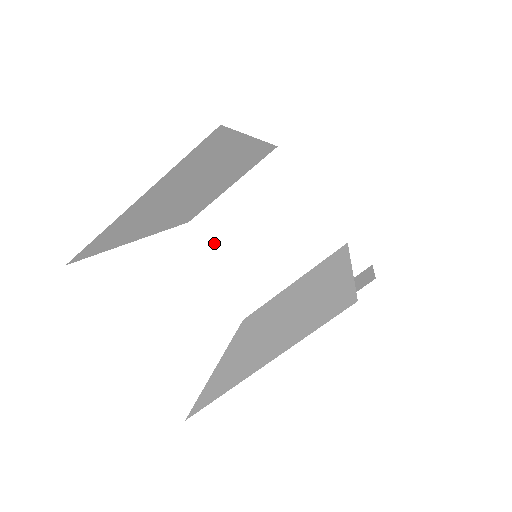
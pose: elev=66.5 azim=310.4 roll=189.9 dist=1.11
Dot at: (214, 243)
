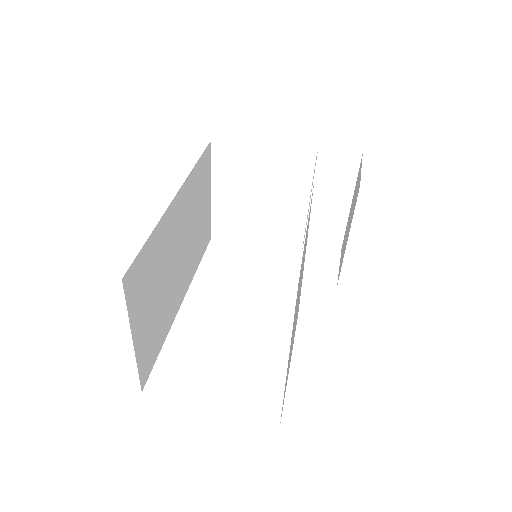
Dot at: (239, 237)
